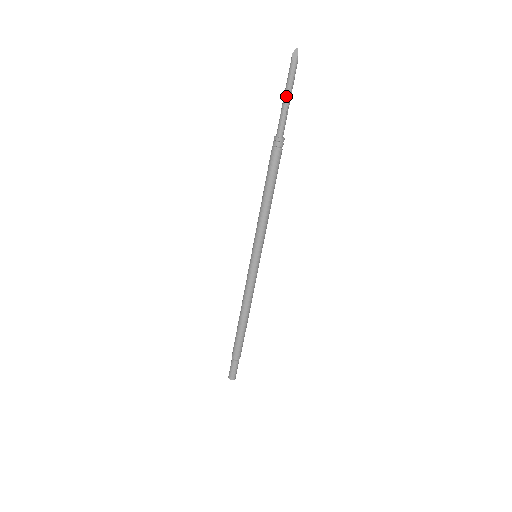
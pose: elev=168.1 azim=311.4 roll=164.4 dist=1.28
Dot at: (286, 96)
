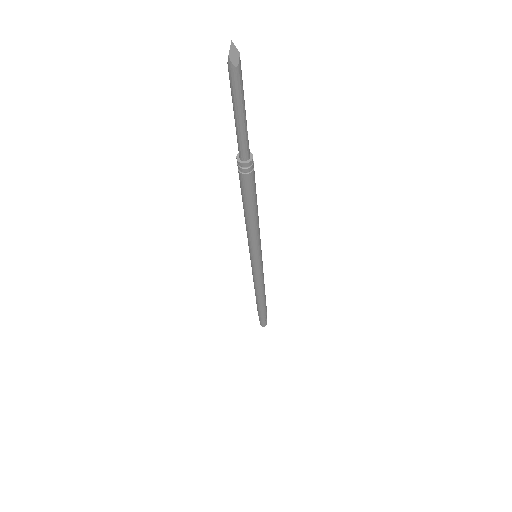
Dot at: (241, 114)
